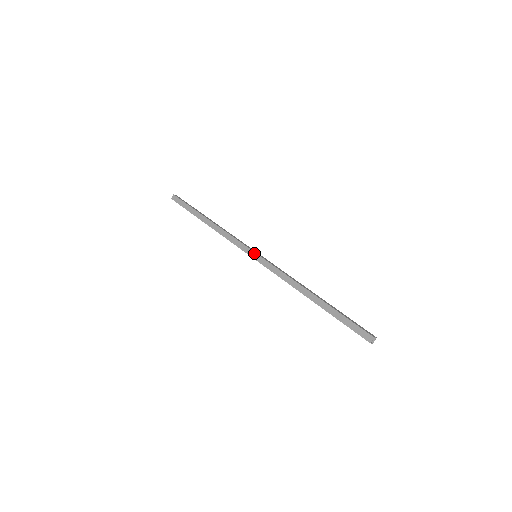
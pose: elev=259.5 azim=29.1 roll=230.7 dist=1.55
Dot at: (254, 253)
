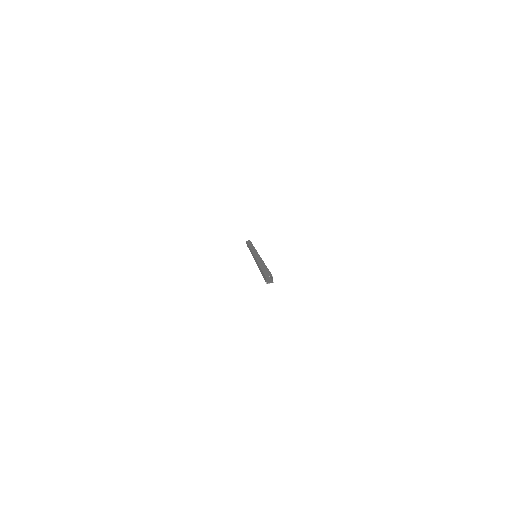
Dot at: (257, 253)
